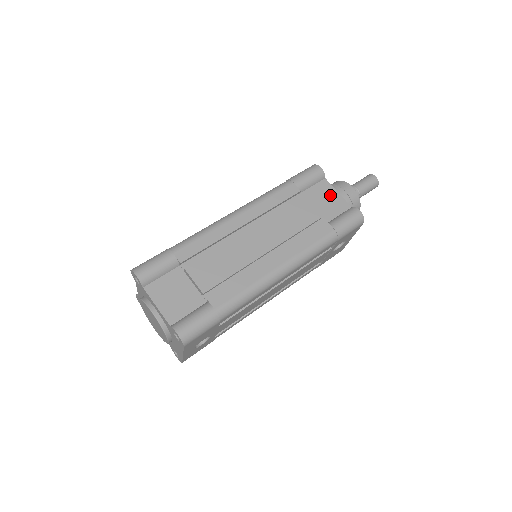
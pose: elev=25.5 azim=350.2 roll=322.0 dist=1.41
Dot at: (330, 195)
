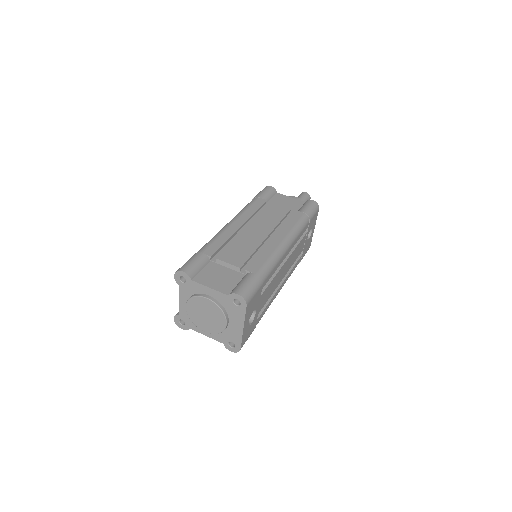
Dot at: (287, 200)
